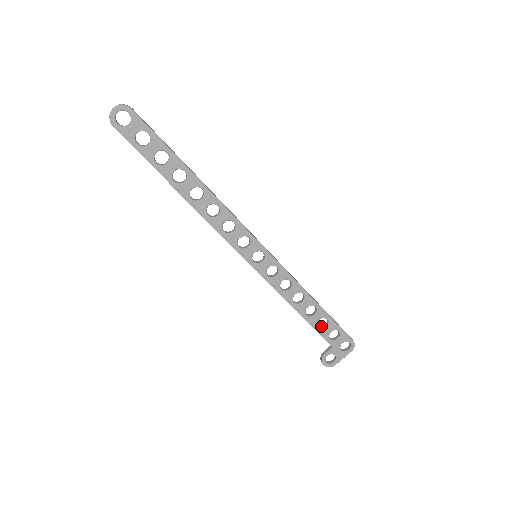
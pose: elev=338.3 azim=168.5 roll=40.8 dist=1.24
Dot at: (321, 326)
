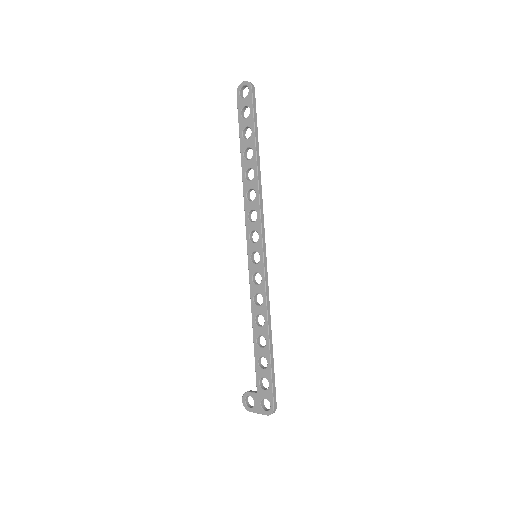
Dot at: (262, 365)
